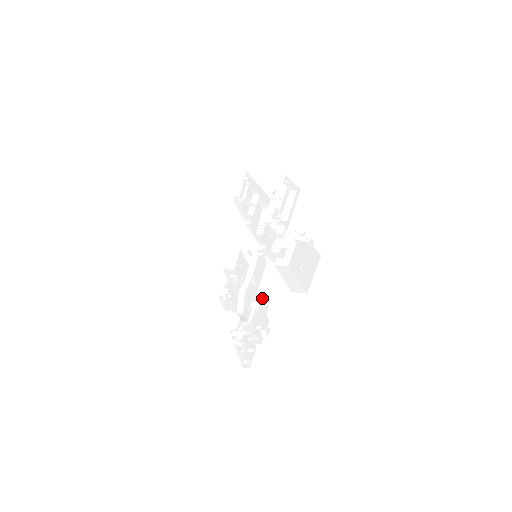
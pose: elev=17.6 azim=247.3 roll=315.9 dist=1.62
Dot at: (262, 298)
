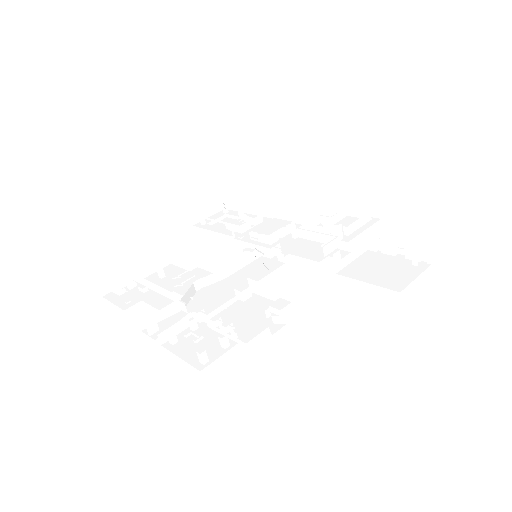
Dot at: (256, 296)
